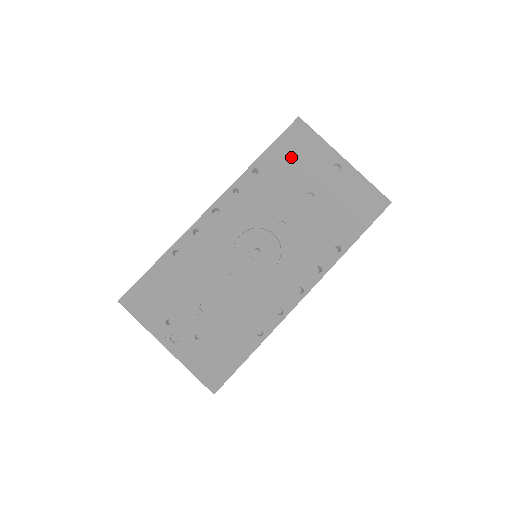
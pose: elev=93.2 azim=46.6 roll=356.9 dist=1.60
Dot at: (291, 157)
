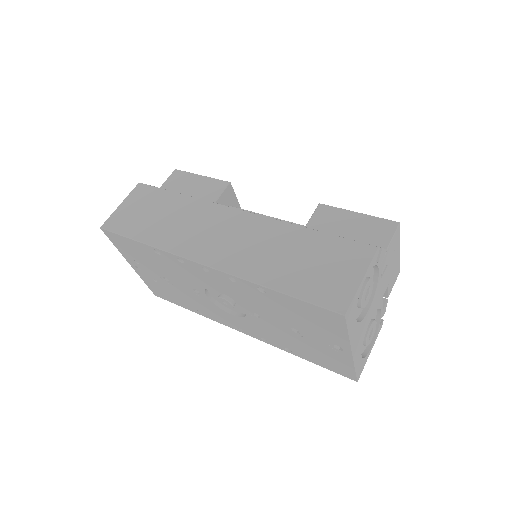
Dot at: (304, 315)
